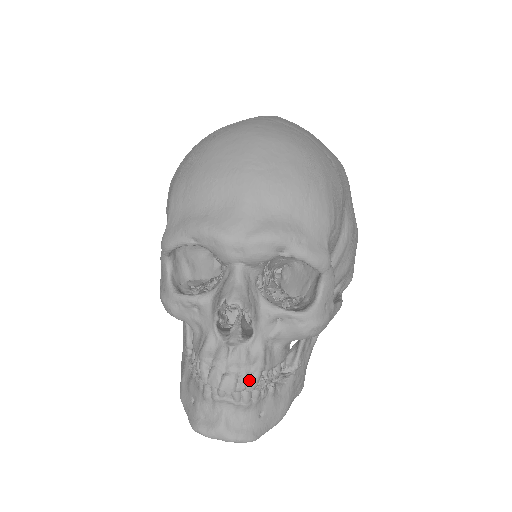
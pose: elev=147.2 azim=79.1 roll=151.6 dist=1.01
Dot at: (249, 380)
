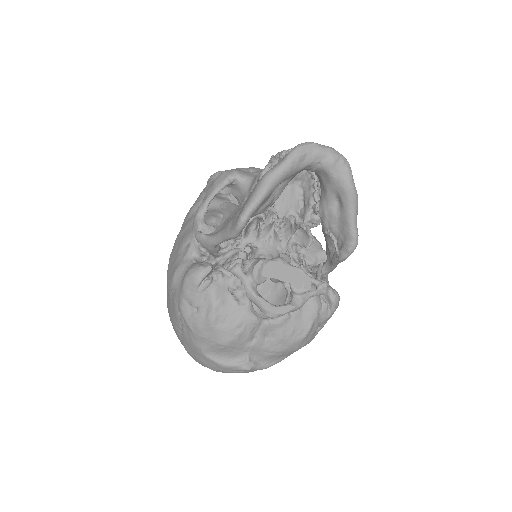
Dot at: occluded
